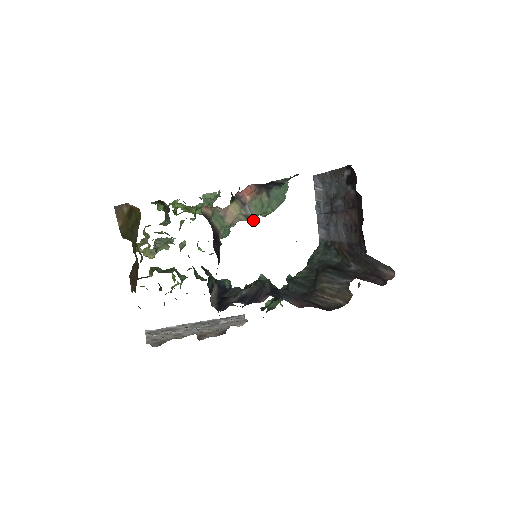
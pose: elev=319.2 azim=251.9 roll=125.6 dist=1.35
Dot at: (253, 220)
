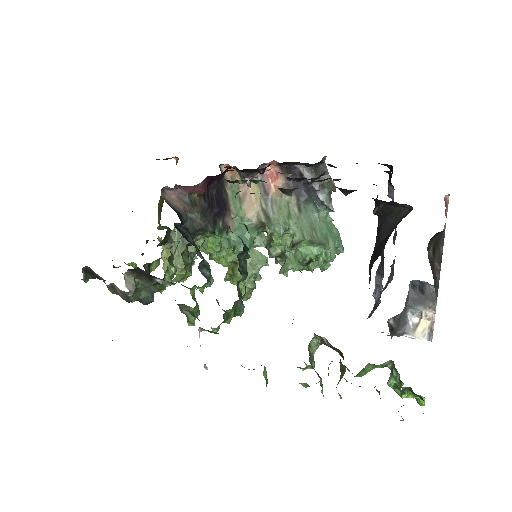
Dot at: (273, 226)
